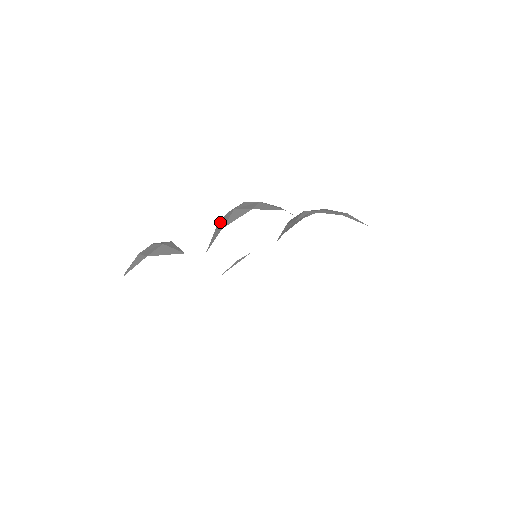
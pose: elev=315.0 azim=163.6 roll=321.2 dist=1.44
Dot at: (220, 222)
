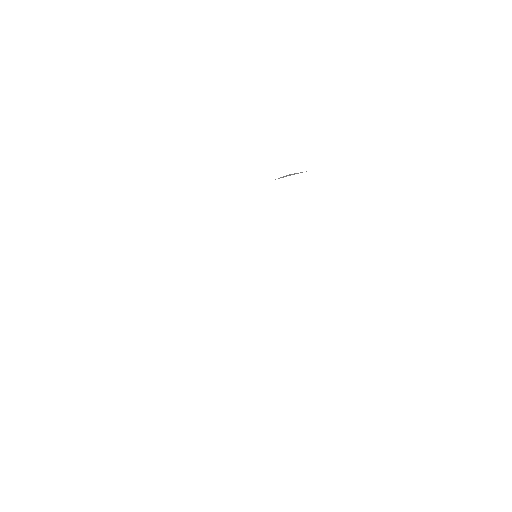
Dot at: occluded
